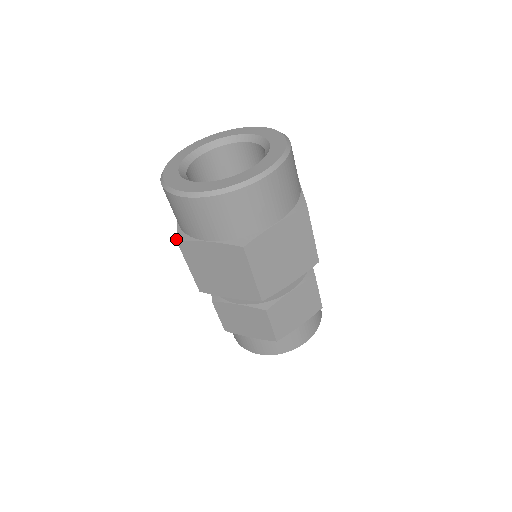
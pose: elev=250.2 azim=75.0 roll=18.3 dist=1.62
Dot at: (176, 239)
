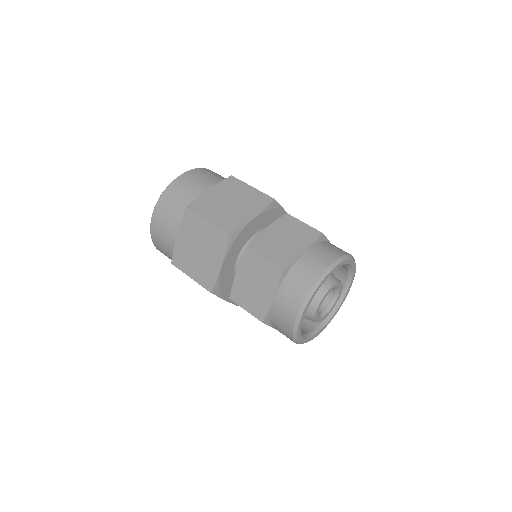
Dot at: (172, 264)
